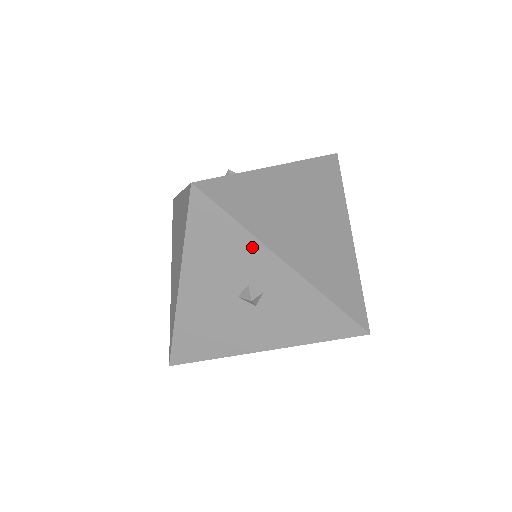
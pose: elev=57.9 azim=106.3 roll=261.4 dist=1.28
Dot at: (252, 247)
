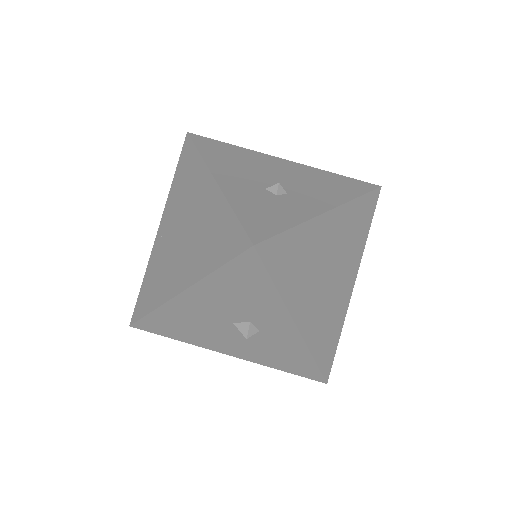
Dot at: (275, 306)
